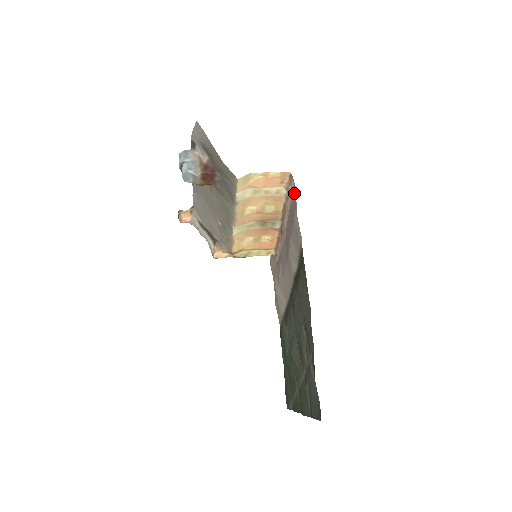
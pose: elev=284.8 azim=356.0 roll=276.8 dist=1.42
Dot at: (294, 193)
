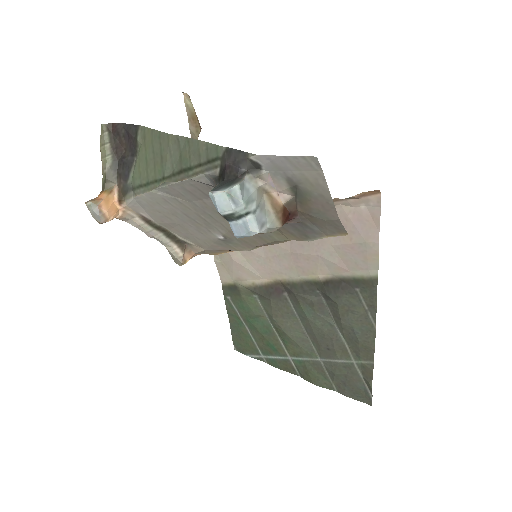
Dot at: (364, 205)
